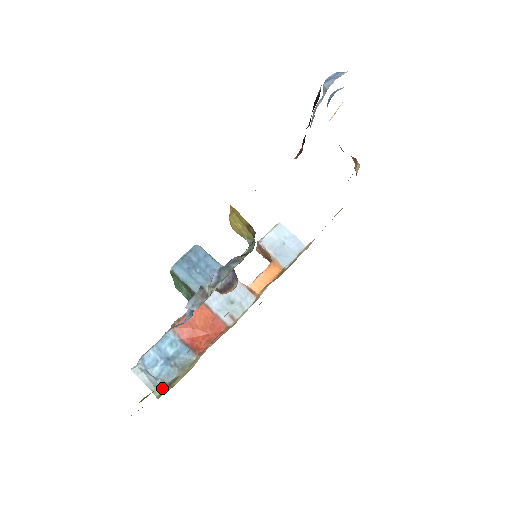
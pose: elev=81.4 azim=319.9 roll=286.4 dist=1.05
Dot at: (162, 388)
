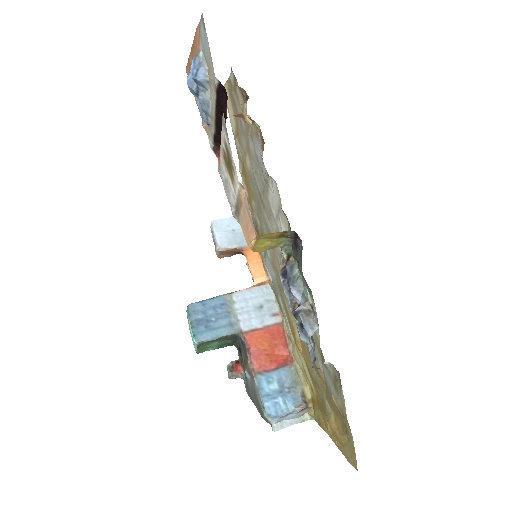
Dot at: (305, 411)
